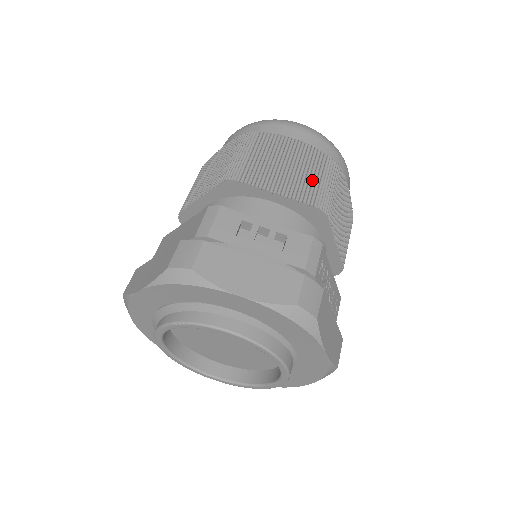
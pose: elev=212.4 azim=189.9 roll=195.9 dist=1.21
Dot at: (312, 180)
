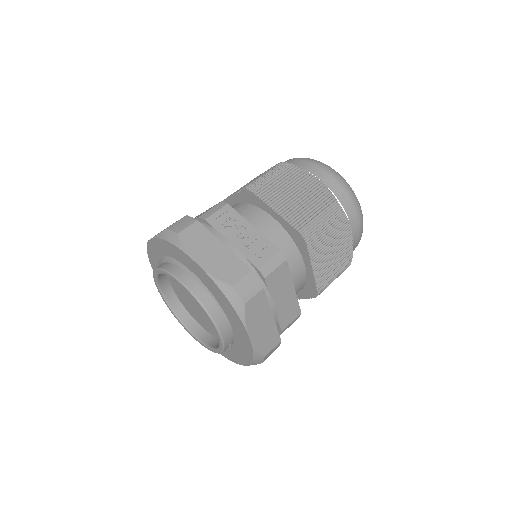
Dot at: occluded
